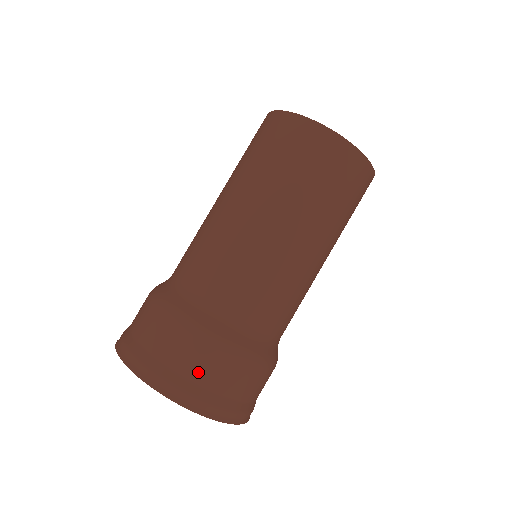
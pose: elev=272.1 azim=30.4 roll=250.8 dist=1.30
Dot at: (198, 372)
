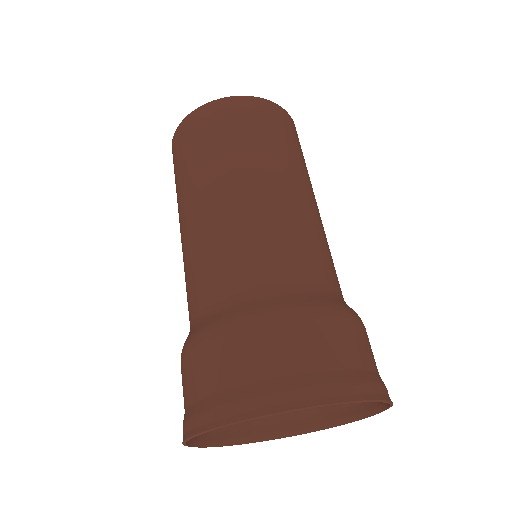
Dot at: (361, 355)
